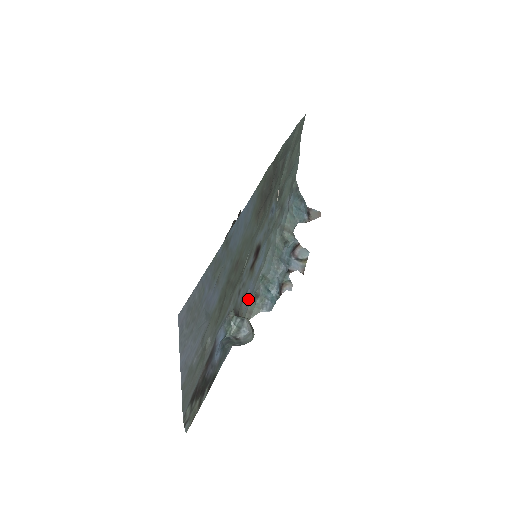
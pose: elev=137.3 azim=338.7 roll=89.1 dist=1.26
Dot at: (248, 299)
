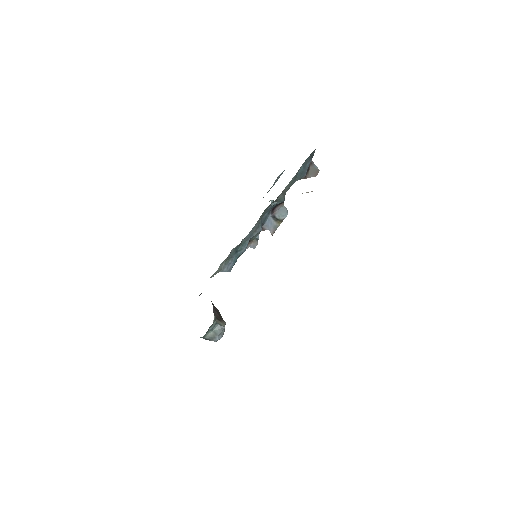
Dot at: occluded
